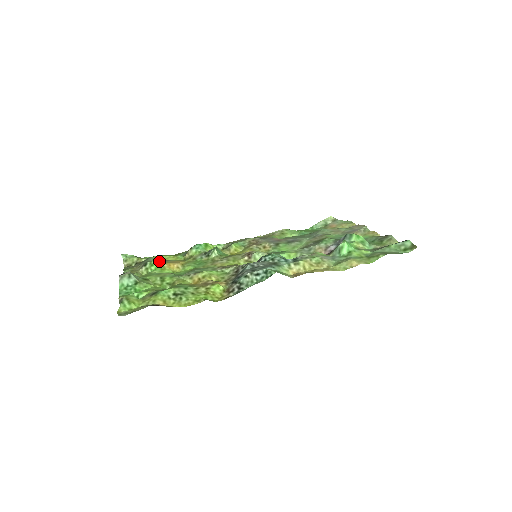
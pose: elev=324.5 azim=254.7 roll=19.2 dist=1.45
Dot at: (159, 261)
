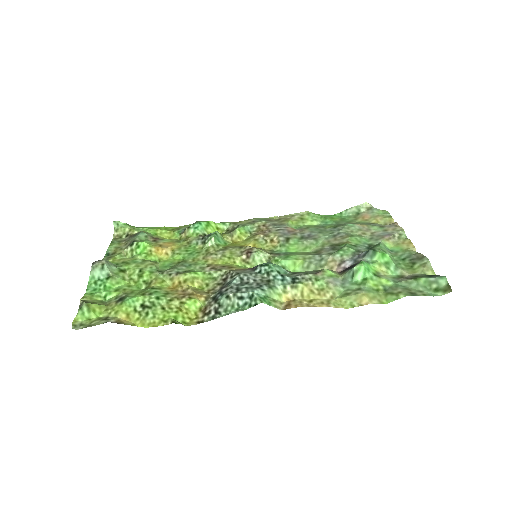
Dot at: (147, 242)
